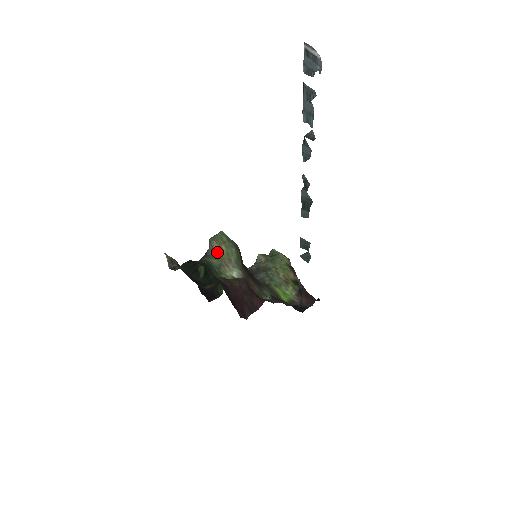
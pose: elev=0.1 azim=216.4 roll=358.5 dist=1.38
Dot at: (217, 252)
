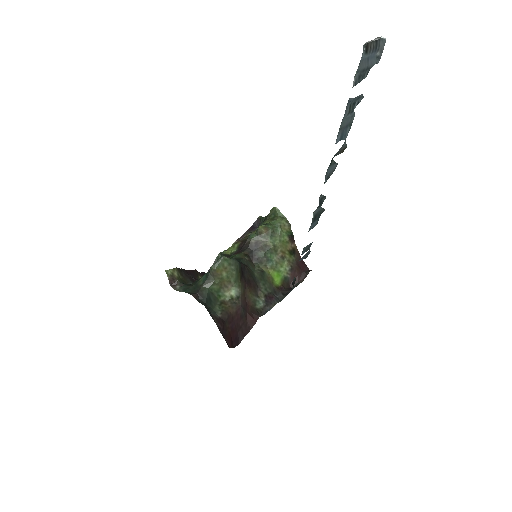
Dot at: (217, 279)
